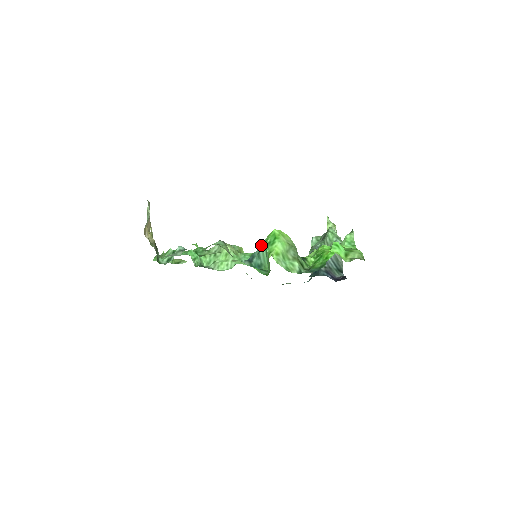
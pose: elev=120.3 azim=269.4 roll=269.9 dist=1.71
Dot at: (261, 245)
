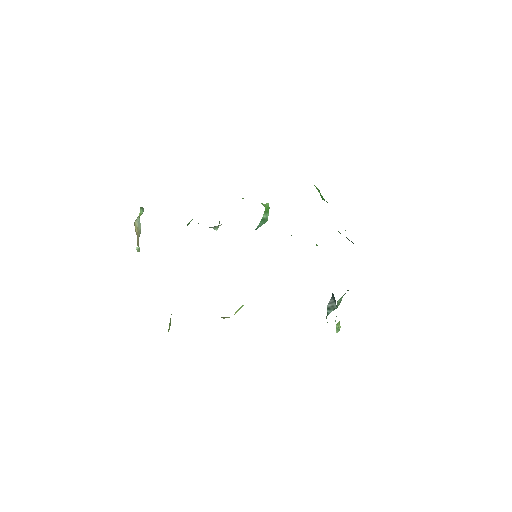
Dot at: occluded
